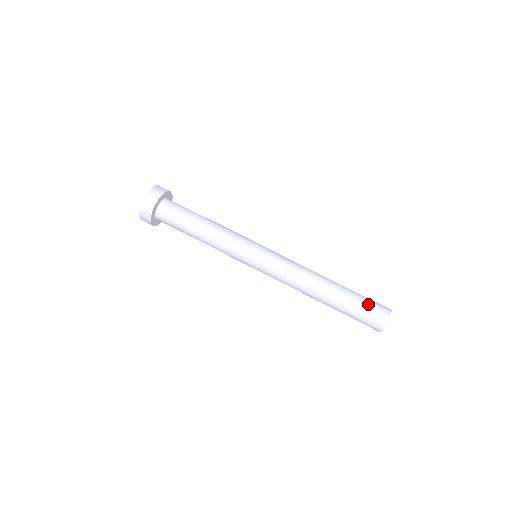
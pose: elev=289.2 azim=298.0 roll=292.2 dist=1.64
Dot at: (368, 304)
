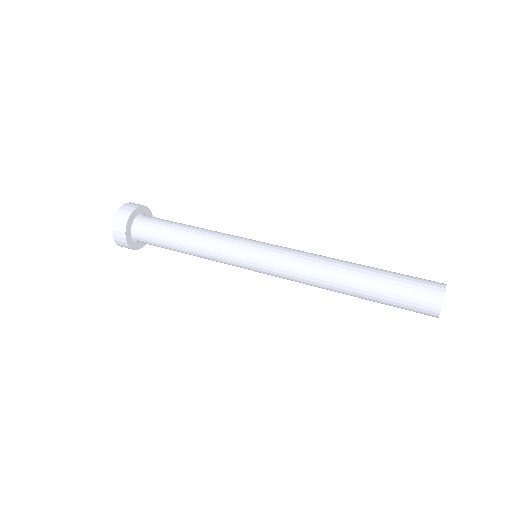
Dot at: (410, 285)
